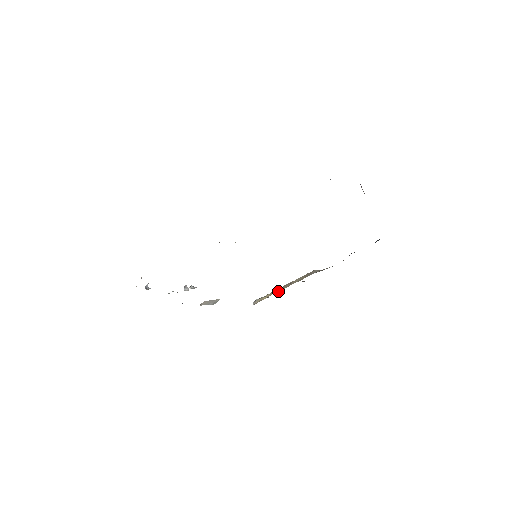
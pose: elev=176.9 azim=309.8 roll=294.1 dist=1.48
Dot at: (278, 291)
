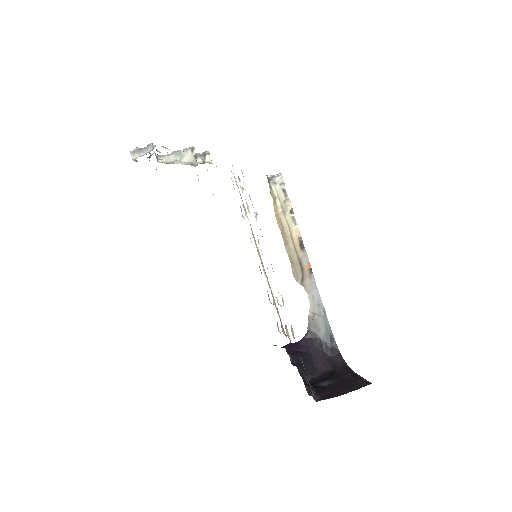
Dot at: (288, 206)
